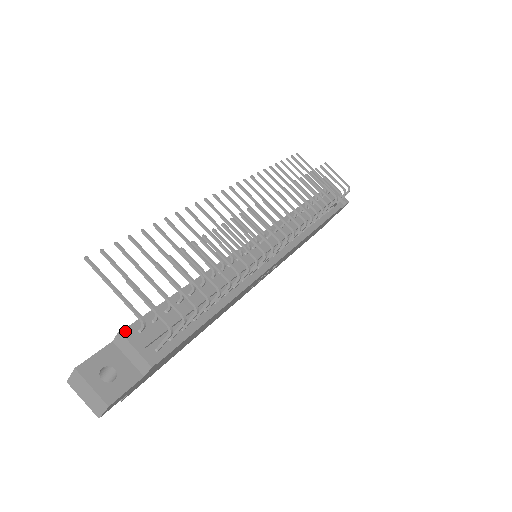
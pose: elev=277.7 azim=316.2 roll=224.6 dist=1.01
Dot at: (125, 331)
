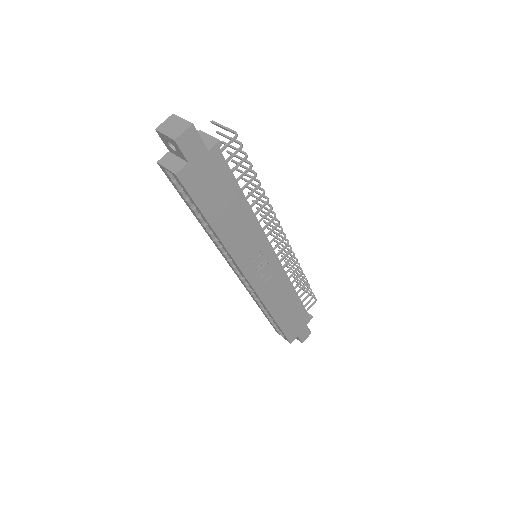
Dot at: (203, 133)
